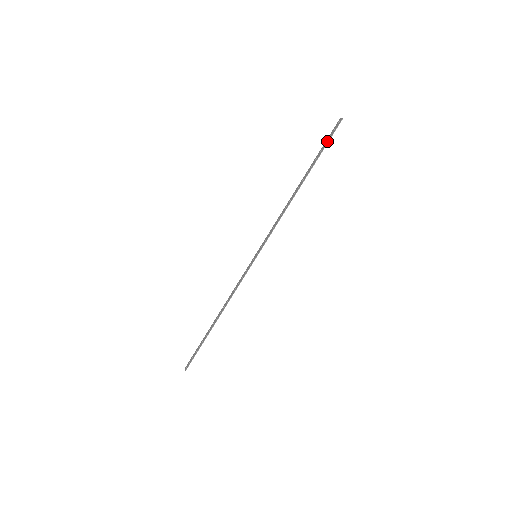
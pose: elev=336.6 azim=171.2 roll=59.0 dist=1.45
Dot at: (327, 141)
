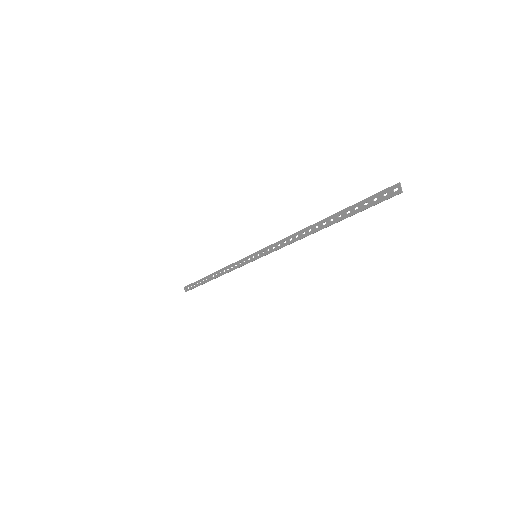
Dot at: (369, 204)
